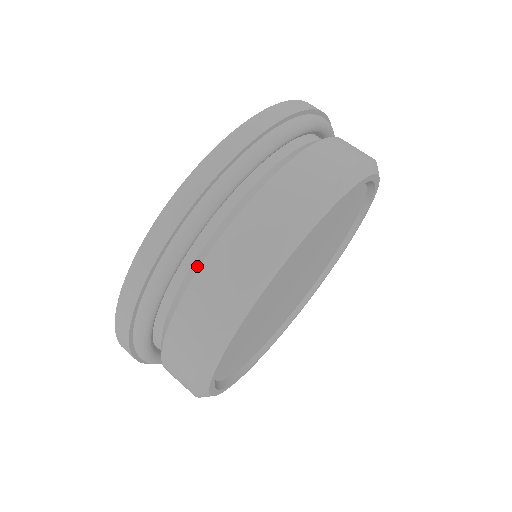
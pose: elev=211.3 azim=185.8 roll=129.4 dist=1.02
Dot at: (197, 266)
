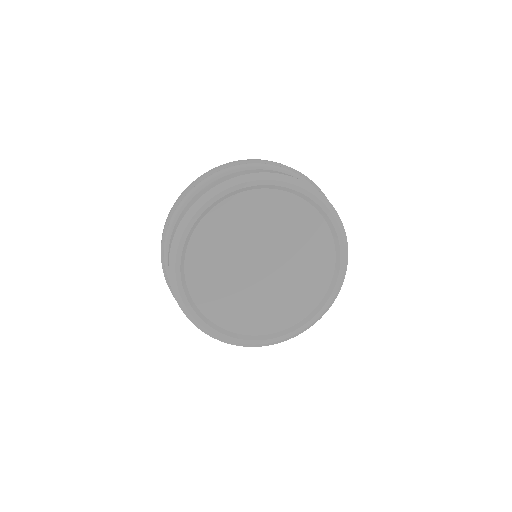
Dot at: occluded
